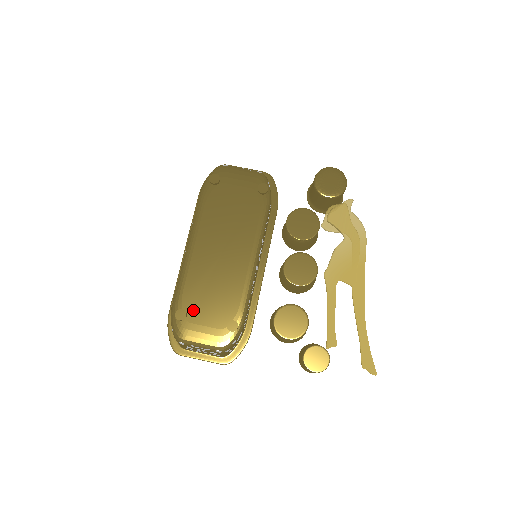
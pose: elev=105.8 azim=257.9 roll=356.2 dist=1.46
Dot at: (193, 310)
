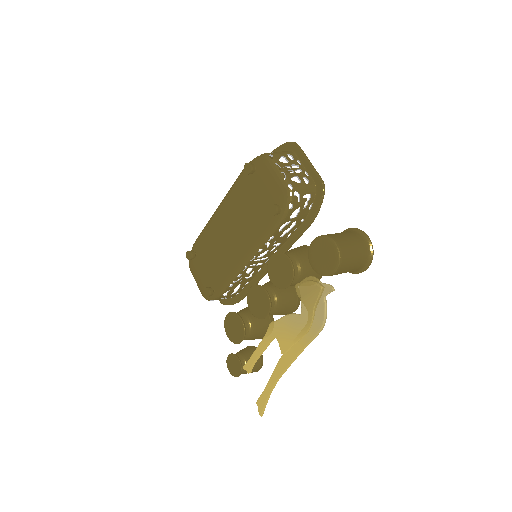
Dot at: (201, 257)
